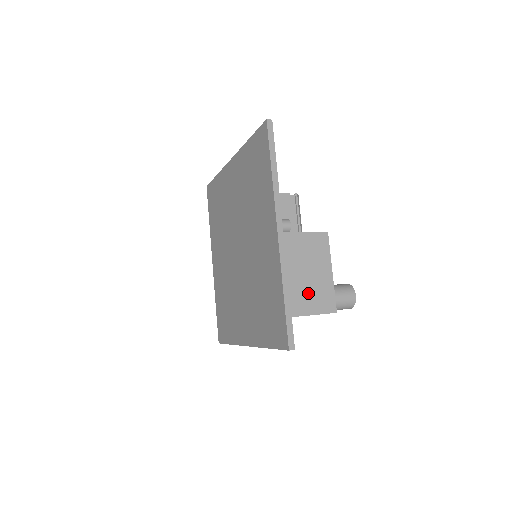
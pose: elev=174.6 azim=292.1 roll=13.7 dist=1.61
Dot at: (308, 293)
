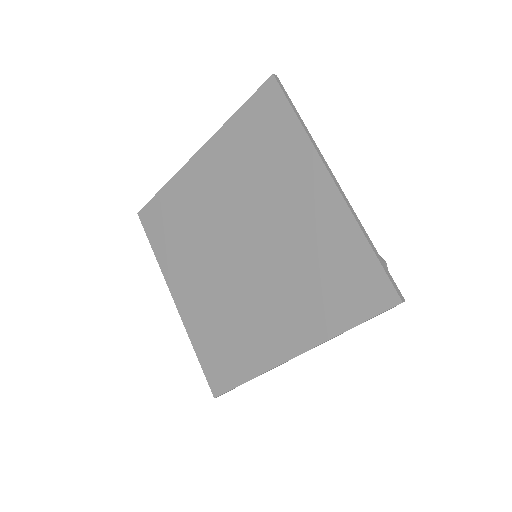
Dot at: occluded
